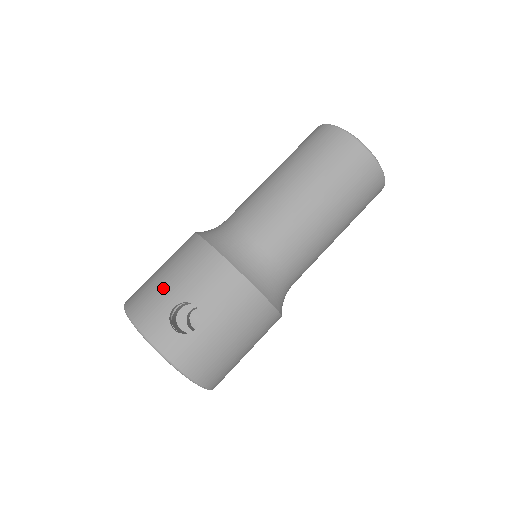
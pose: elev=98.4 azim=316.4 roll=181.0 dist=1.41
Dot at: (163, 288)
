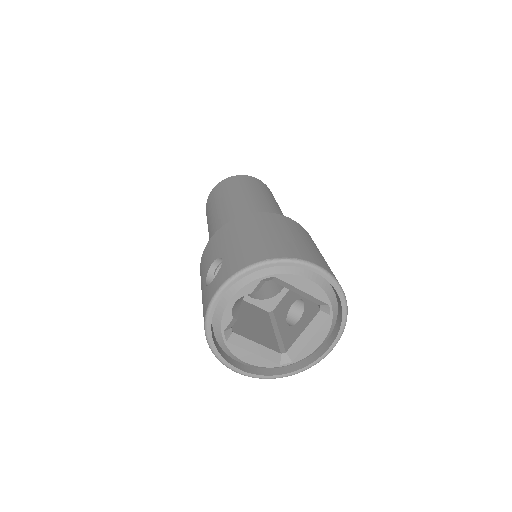
Dot at: (202, 303)
